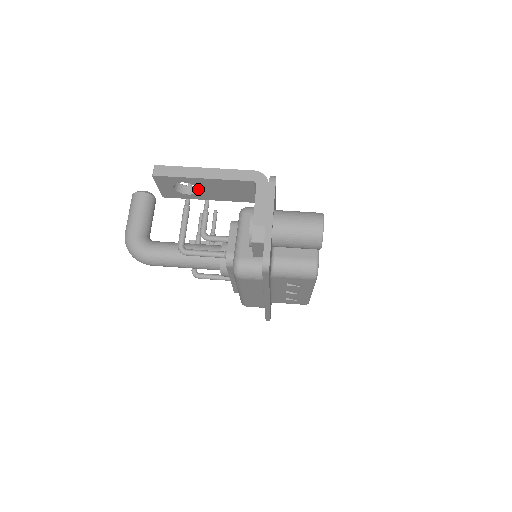
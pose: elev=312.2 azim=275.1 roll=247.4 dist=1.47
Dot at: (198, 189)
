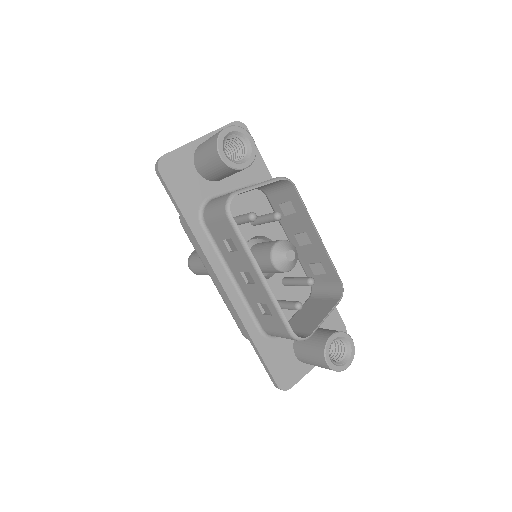
Dot at: occluded
